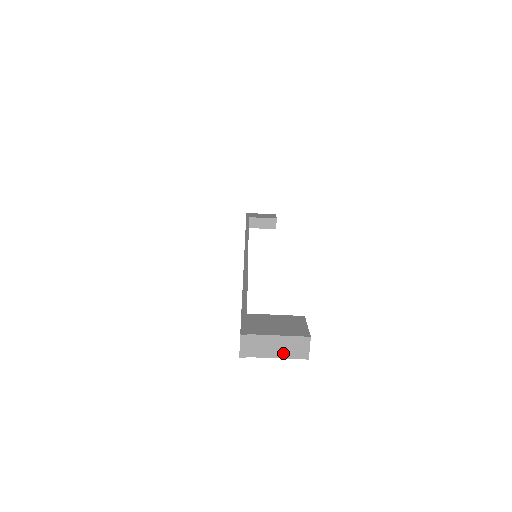
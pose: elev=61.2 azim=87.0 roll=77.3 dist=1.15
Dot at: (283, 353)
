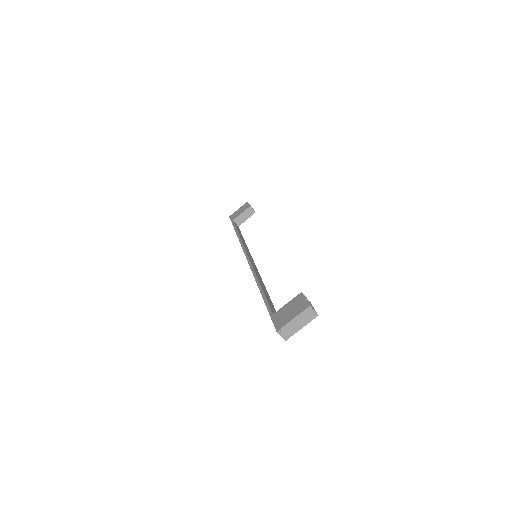
Dot at: (304, 323)
